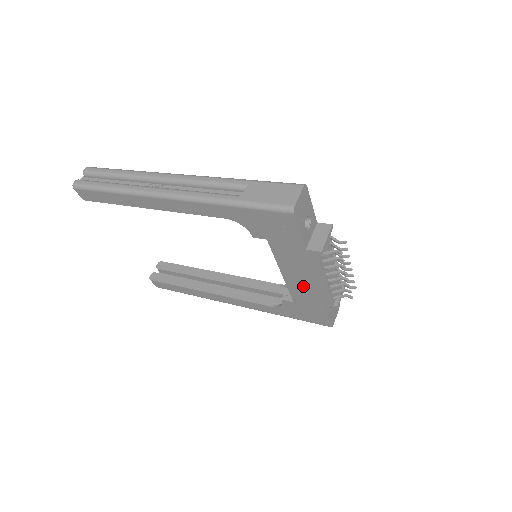
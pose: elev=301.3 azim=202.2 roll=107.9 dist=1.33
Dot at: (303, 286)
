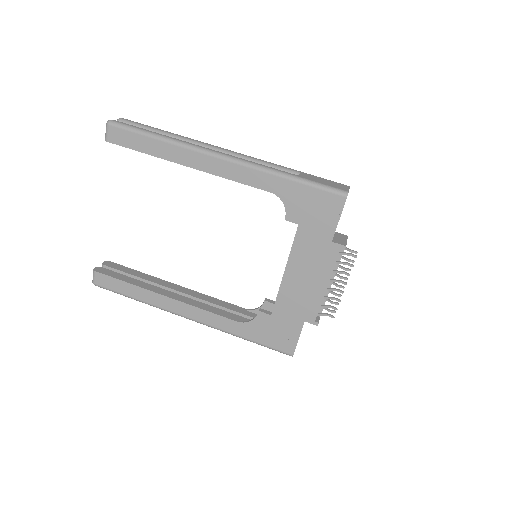
Dot at: (298, 291)
